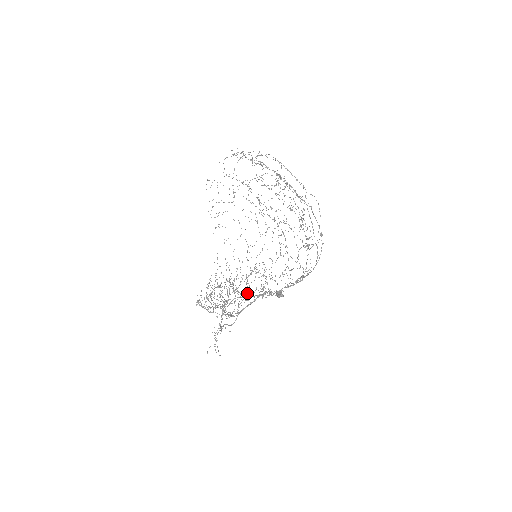
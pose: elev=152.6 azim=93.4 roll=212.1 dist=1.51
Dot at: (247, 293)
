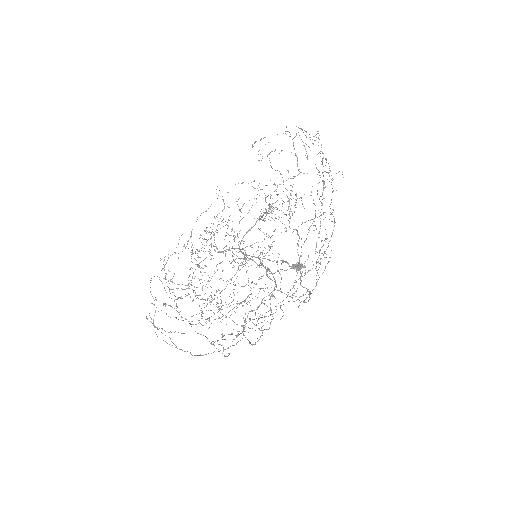
Dot at: (258, 247)
